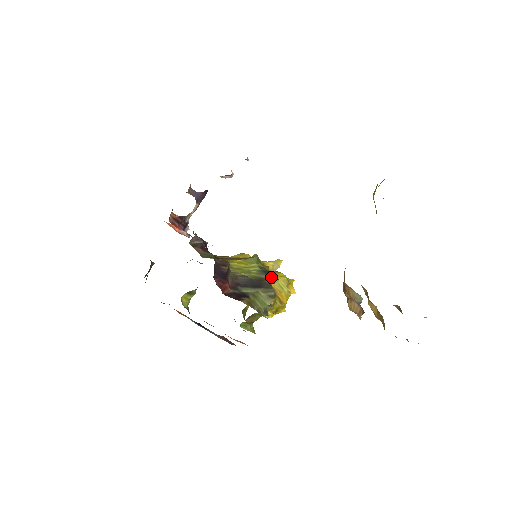
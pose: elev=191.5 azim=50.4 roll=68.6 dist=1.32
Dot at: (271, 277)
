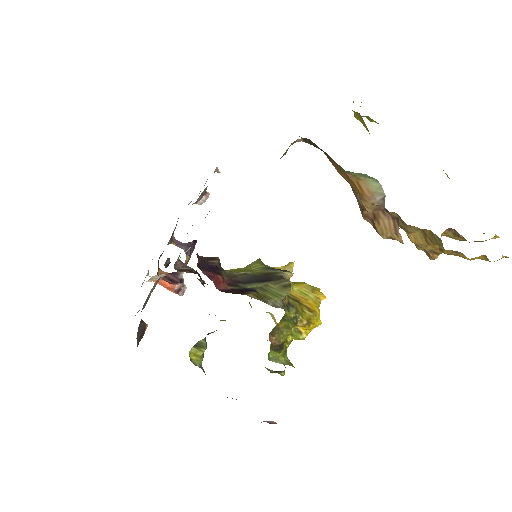
Dot at: (281, 271)
